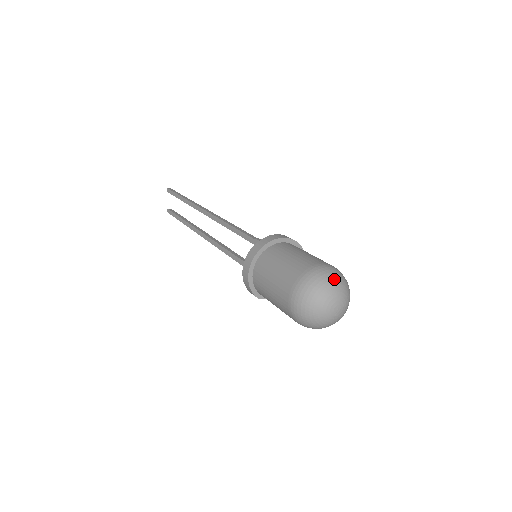
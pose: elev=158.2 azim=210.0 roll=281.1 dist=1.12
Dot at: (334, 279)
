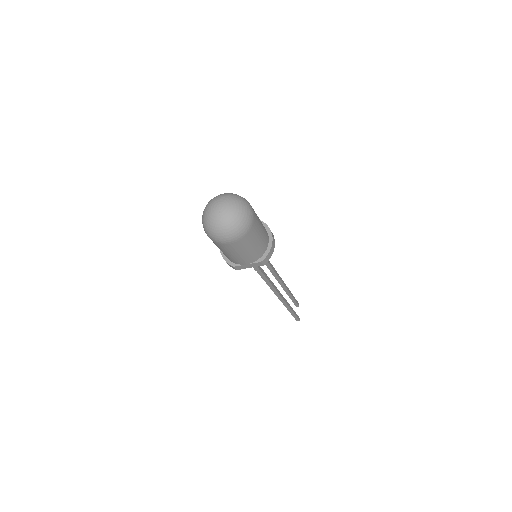
Dot at: (221, 194)
